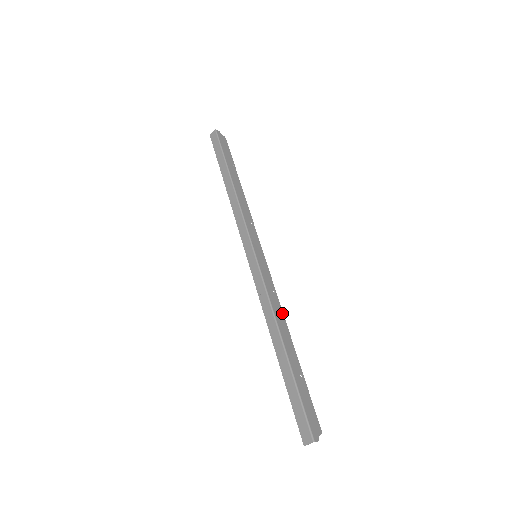
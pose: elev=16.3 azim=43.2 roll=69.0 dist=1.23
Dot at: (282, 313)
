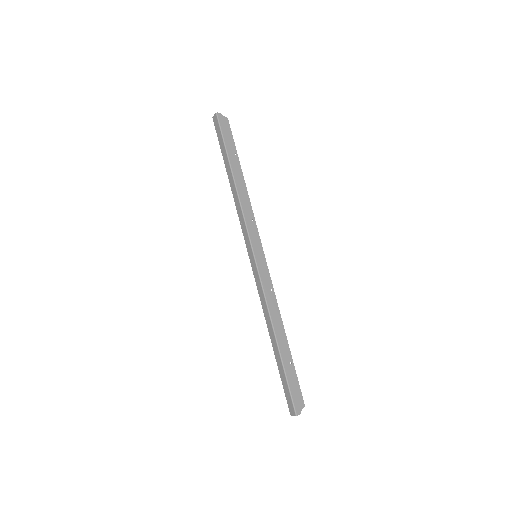
Dot at: (278, 309)
